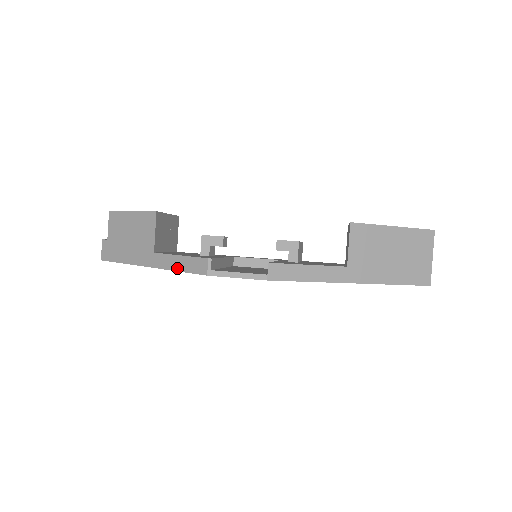
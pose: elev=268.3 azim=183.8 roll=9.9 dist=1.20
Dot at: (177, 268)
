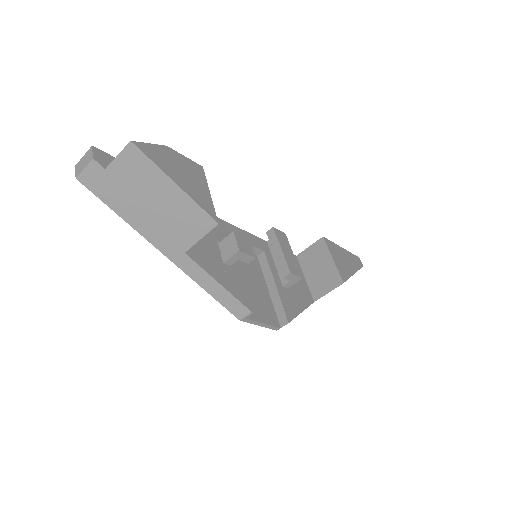
Dot at: (208, 290)
